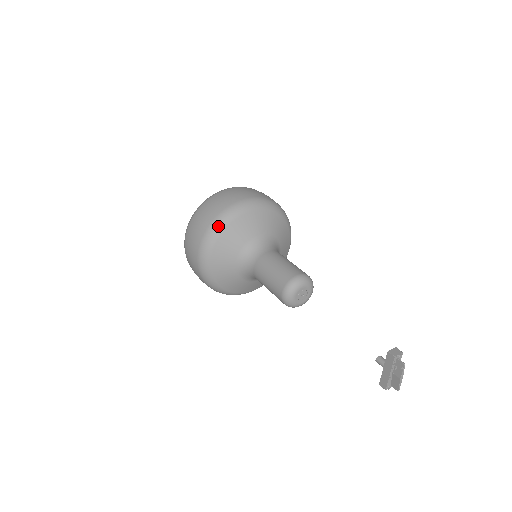
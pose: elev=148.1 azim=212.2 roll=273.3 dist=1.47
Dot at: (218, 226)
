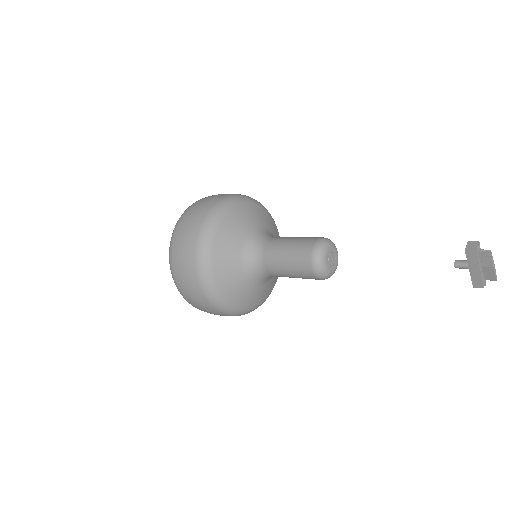
Dot at: (204, 253)
